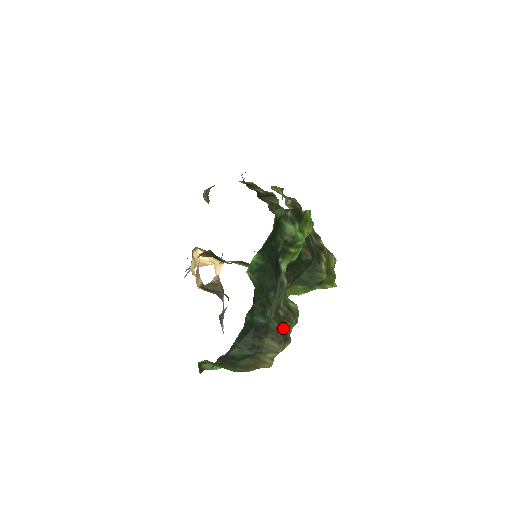
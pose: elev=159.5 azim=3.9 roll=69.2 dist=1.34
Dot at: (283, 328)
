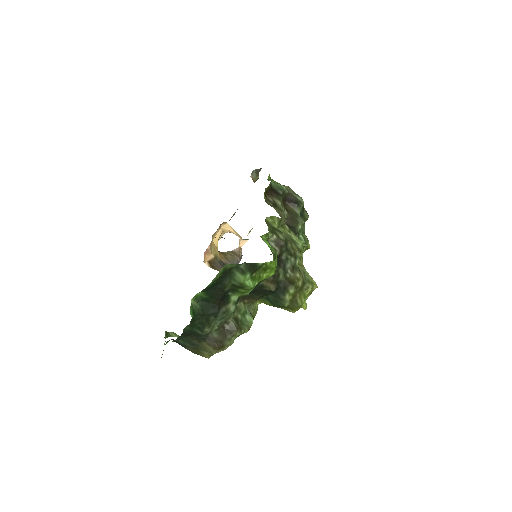
Dot at: (222, 338)
